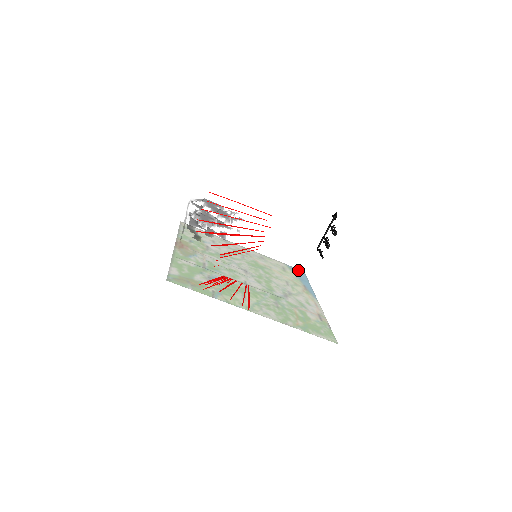
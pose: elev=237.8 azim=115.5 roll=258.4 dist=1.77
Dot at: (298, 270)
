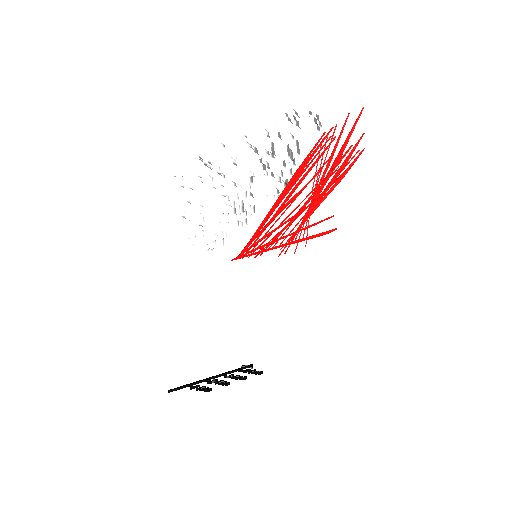
Dot at: occluded
